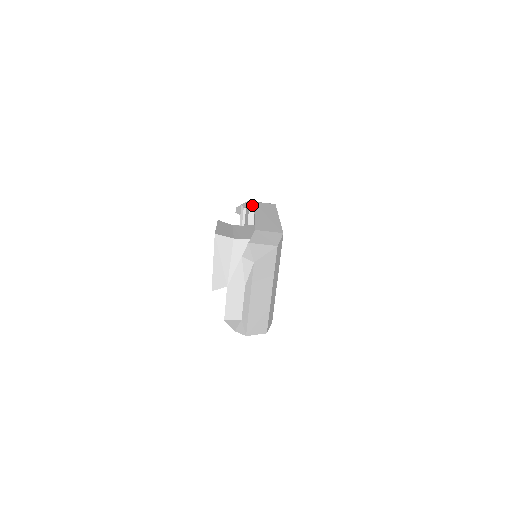
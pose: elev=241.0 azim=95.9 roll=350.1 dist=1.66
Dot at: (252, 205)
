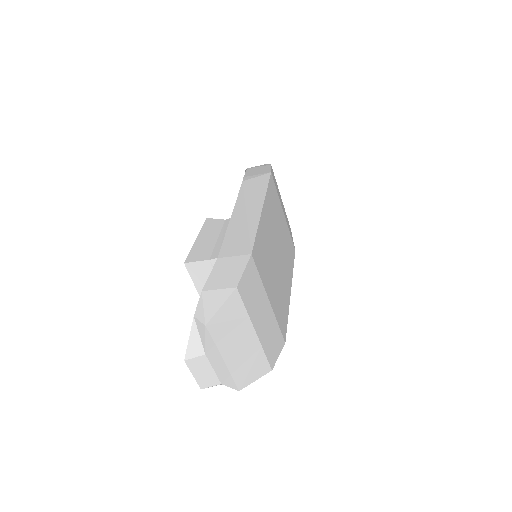
Dot at: occluded
